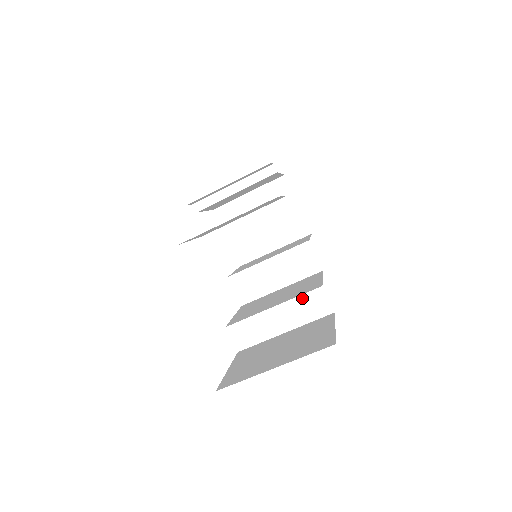
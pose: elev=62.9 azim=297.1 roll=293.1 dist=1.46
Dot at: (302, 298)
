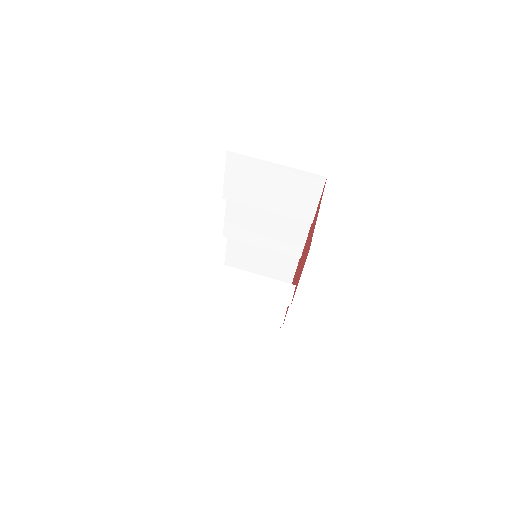
Dot at: (274, 282)
